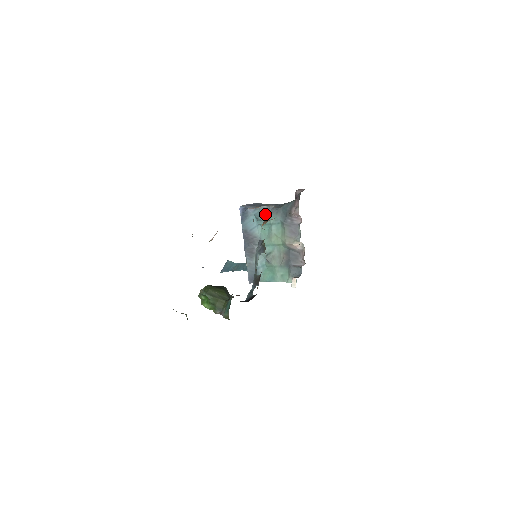
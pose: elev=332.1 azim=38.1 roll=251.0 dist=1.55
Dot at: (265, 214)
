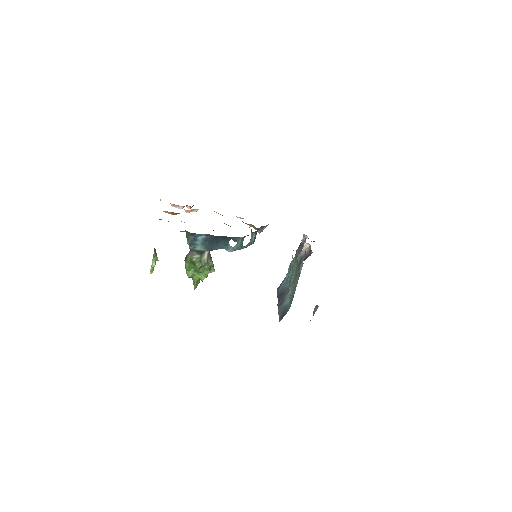
Dot at: (290, 267)
